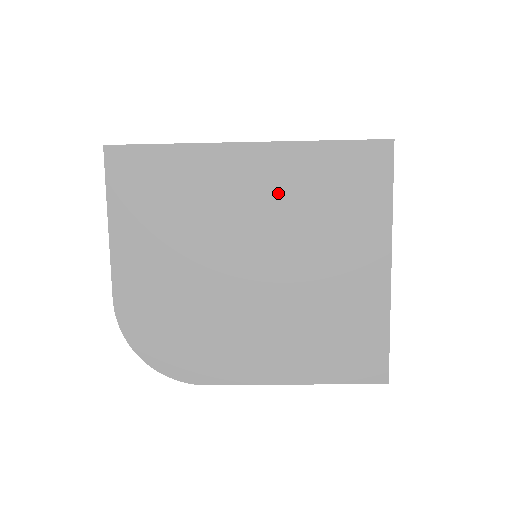
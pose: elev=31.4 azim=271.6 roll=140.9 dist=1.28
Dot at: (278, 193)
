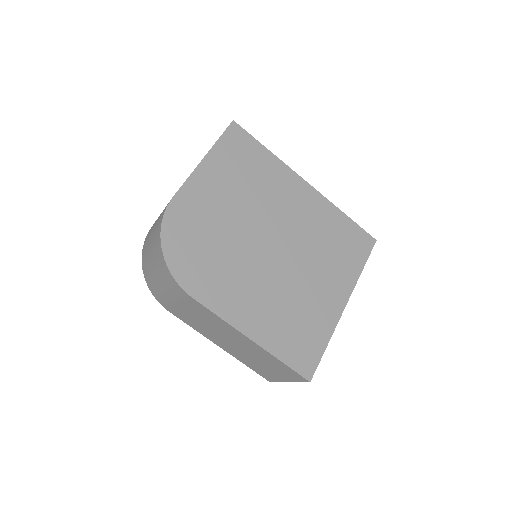
Dot at: (309, 219)
